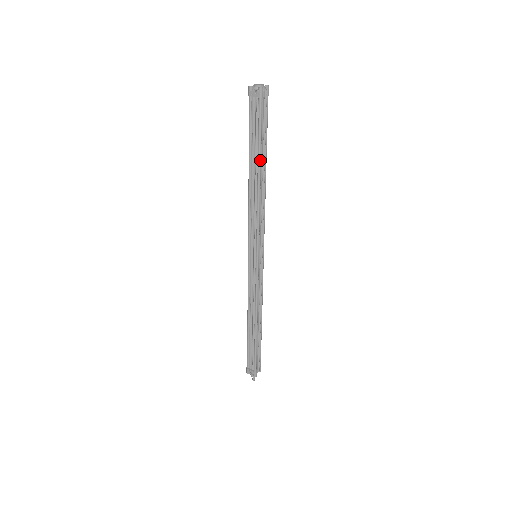
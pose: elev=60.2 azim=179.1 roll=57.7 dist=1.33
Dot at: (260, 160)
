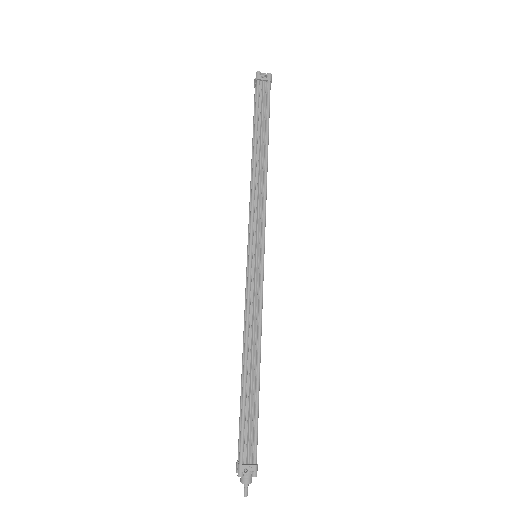
Dot at: (268, 137)
